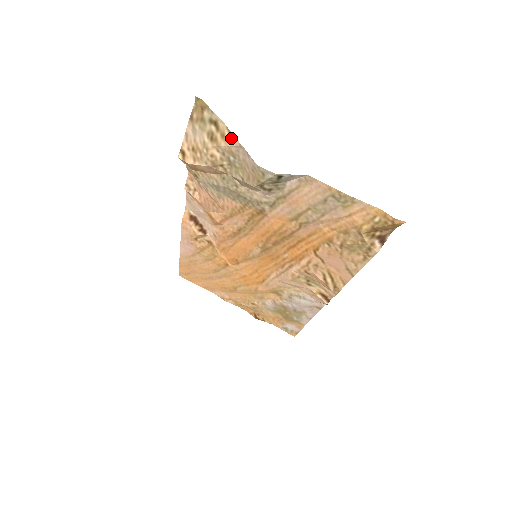
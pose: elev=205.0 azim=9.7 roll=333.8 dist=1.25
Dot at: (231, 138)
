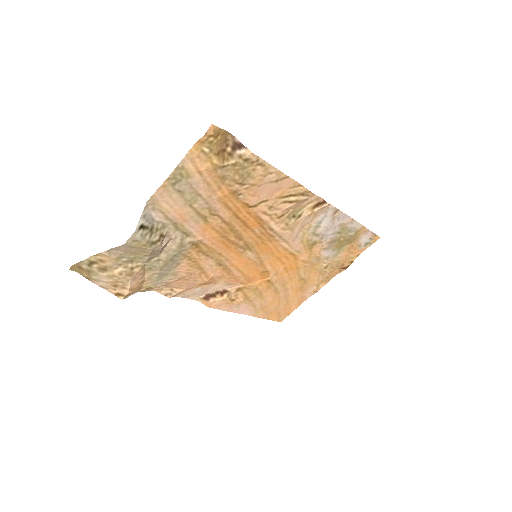
Dot at: (103, 256)
